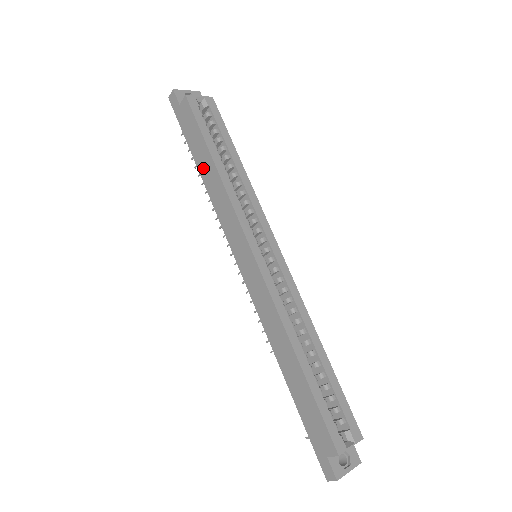
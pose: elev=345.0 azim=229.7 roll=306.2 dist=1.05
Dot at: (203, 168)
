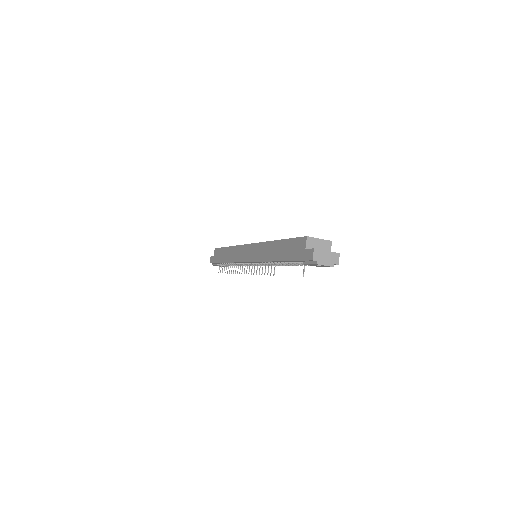
Dot at: (225, 258)
